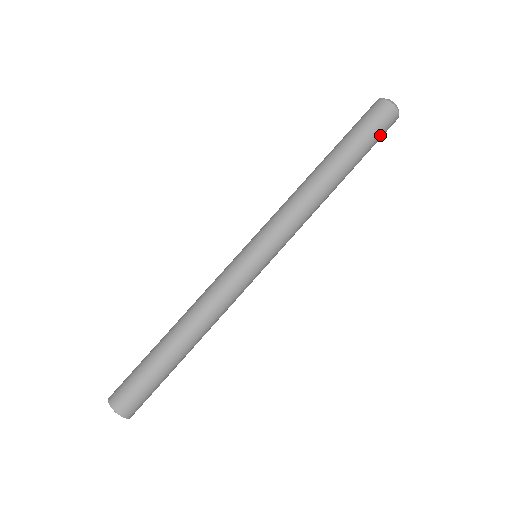
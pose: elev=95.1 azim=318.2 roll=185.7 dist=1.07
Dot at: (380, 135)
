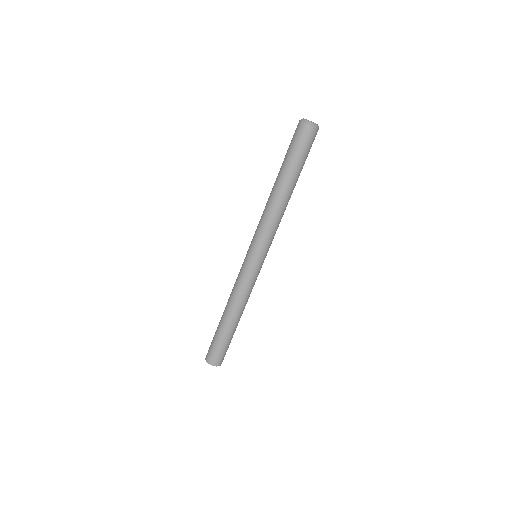
Dot at: occluded
